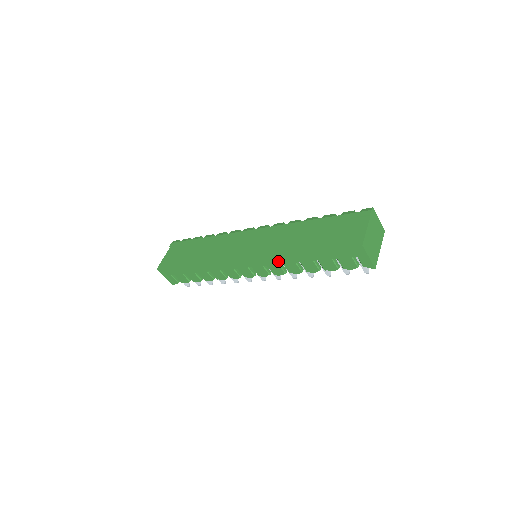
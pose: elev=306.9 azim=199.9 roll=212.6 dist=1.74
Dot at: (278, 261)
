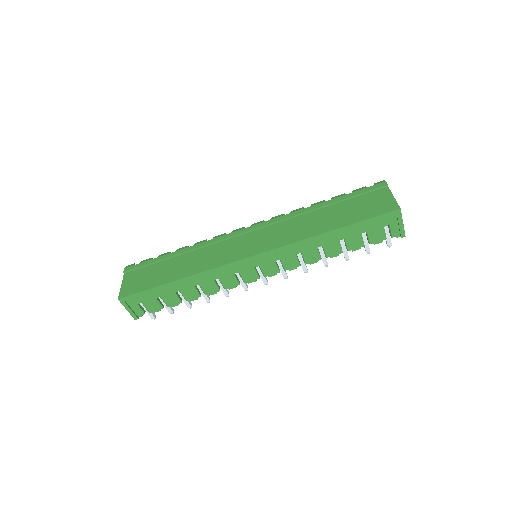
Dot at: (296, 250)
